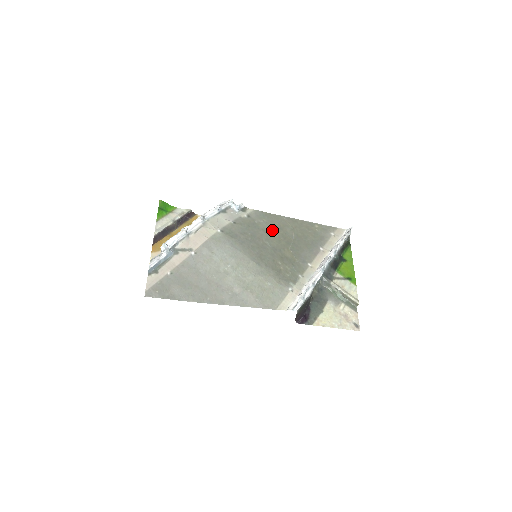
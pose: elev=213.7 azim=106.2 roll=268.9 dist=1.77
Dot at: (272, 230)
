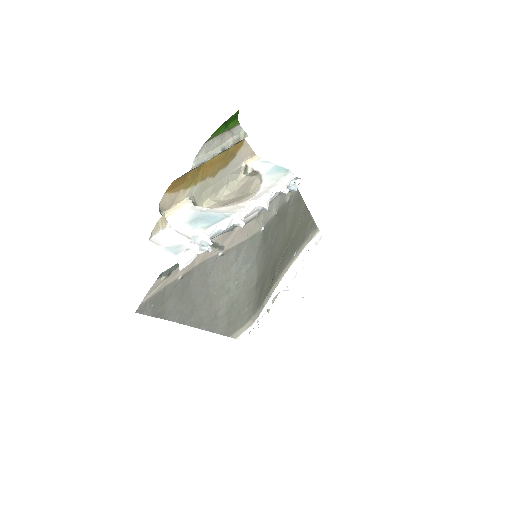
Dot at: (289, 227)
